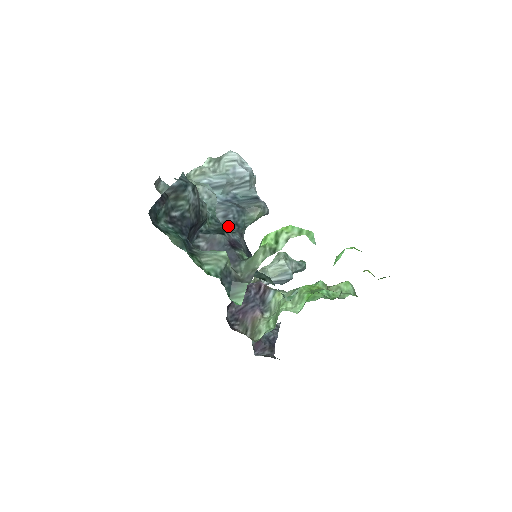
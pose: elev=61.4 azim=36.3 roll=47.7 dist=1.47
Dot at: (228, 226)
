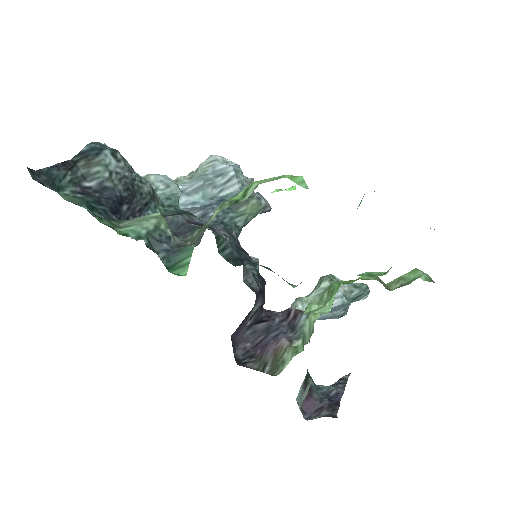
Dot at: occluded
